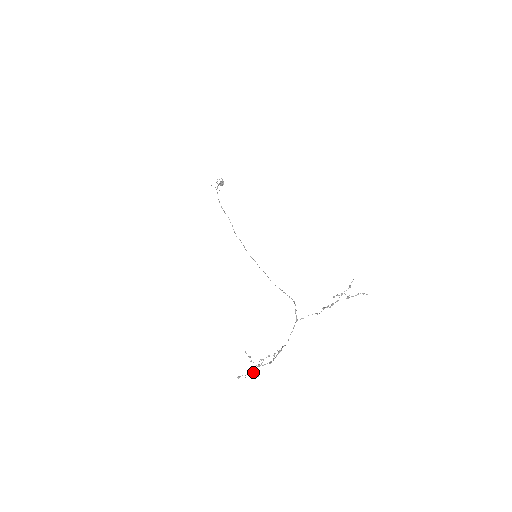
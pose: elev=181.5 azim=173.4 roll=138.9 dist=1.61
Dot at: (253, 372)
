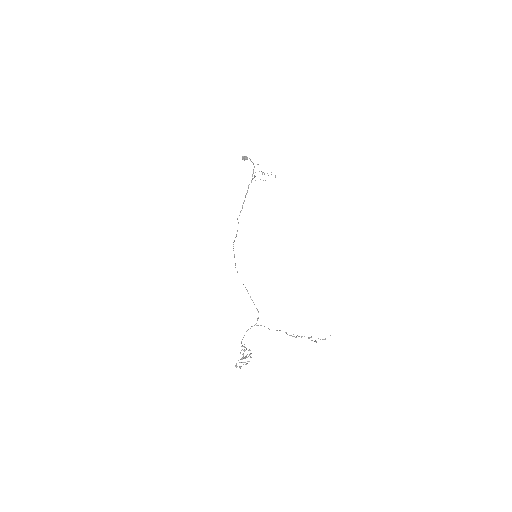
Dot at: occluded
